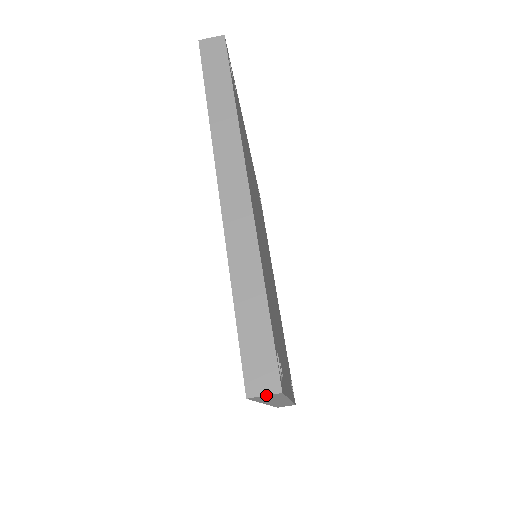
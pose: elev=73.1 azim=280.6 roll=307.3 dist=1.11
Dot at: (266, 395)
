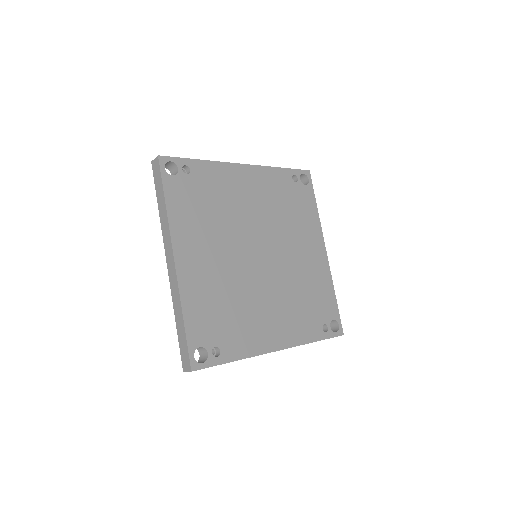
Dot at: occluded
